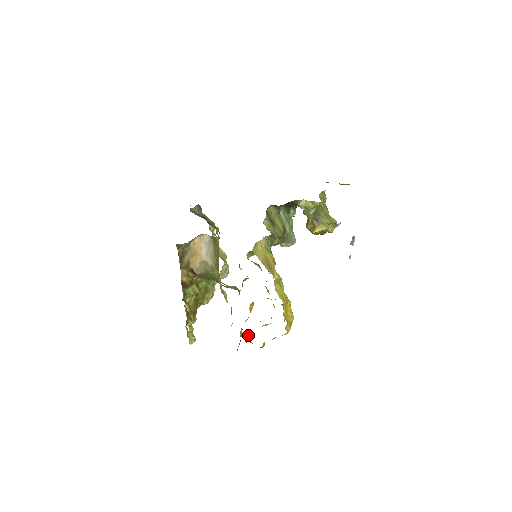
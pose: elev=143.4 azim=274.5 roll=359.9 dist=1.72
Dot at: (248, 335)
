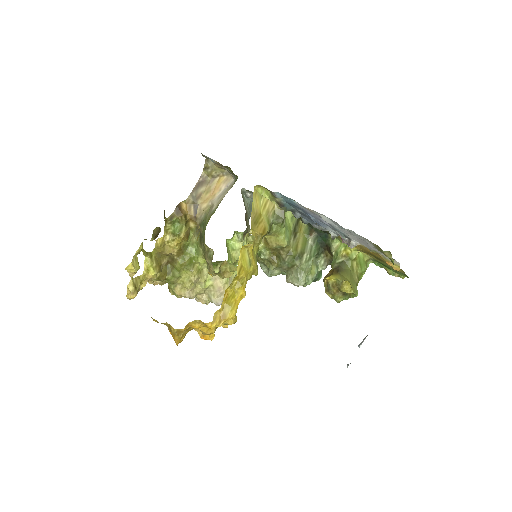
Dot at: occluded
